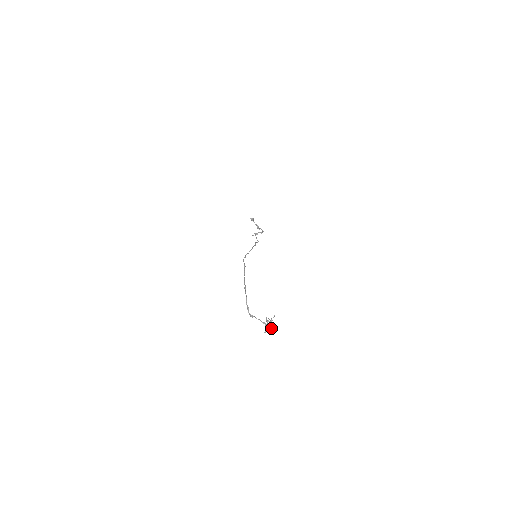
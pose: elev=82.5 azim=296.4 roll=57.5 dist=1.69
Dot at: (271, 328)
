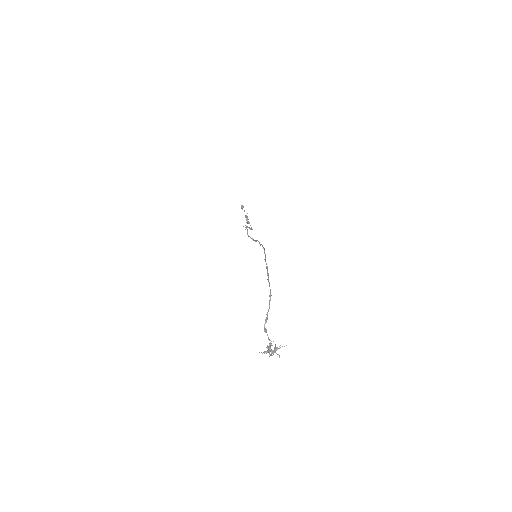
Dot at: occluded
